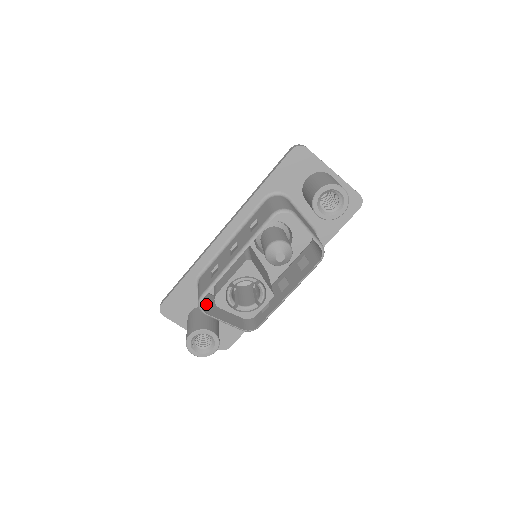
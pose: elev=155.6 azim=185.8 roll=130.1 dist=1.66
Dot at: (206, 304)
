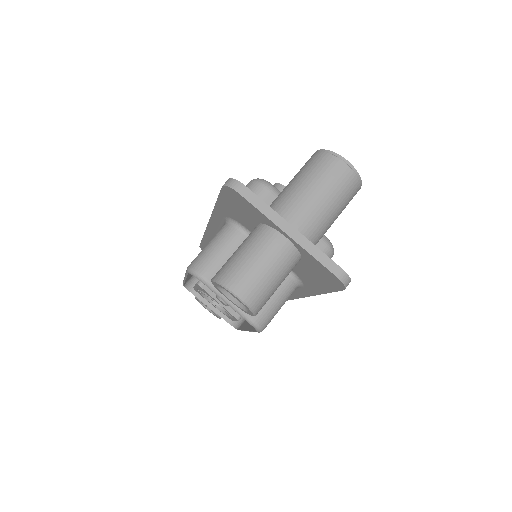
Dot at: occluded
